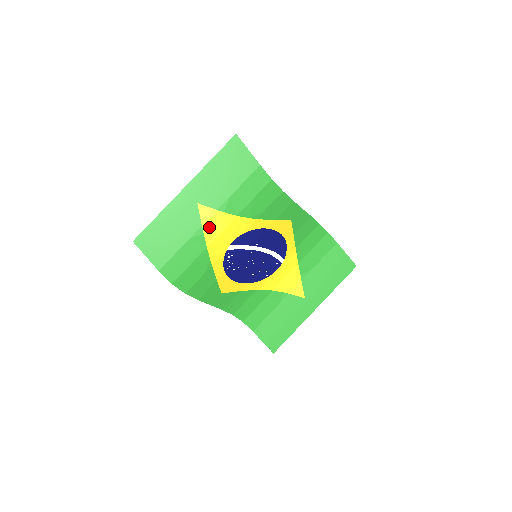
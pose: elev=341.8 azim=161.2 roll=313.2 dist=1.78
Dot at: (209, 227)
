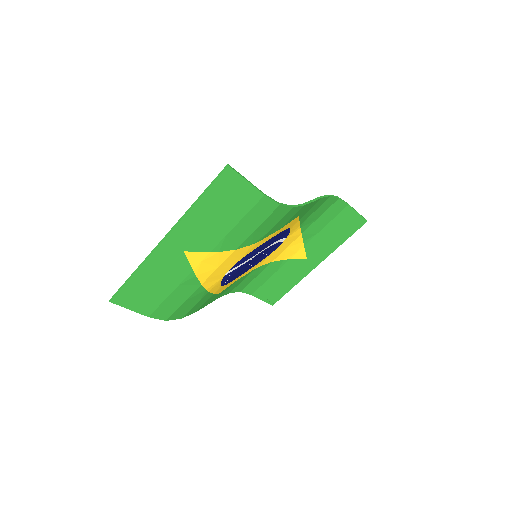
Dot at: (202, 269)
